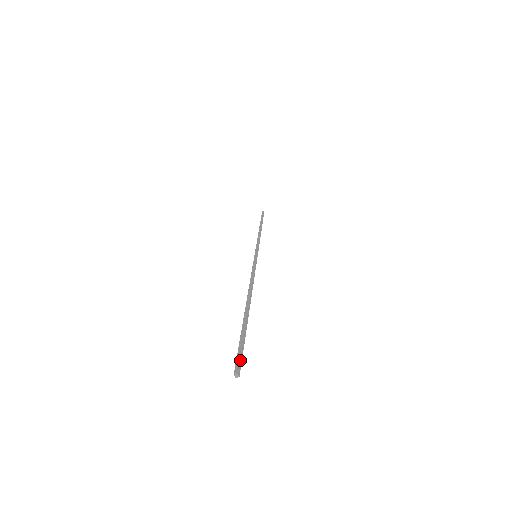
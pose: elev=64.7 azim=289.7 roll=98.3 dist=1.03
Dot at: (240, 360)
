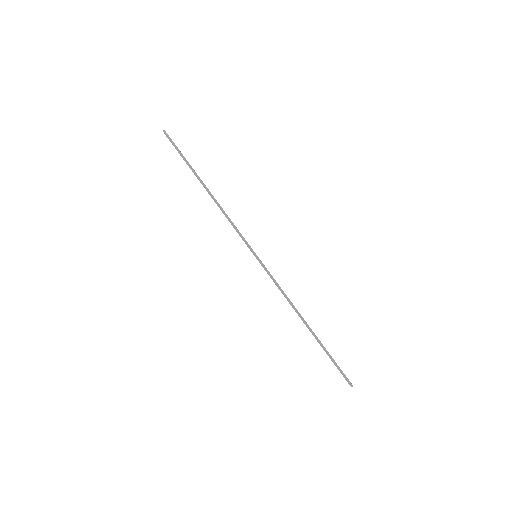
Dot at: (346, 378)
